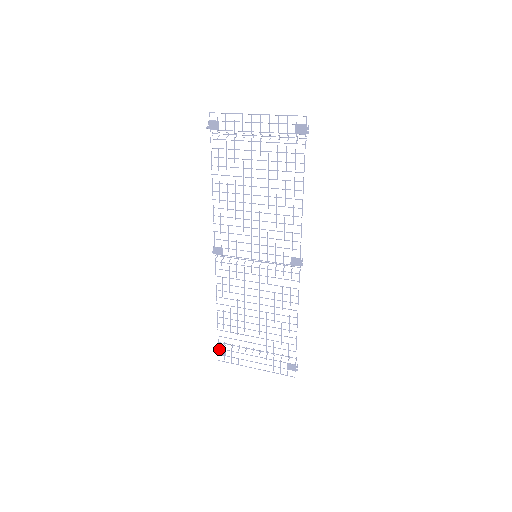
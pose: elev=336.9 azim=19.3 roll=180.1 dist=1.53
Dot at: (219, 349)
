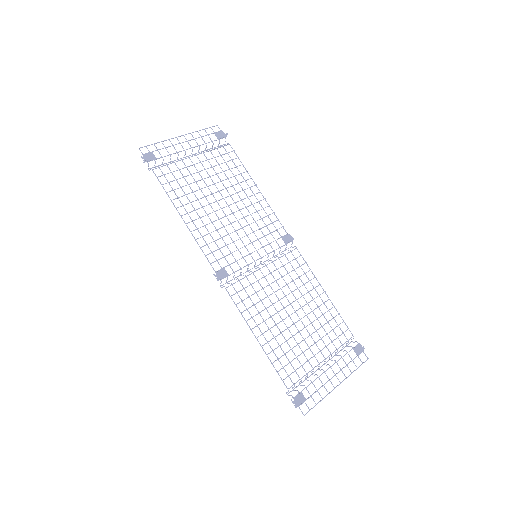
Dot at: (295, 398)
